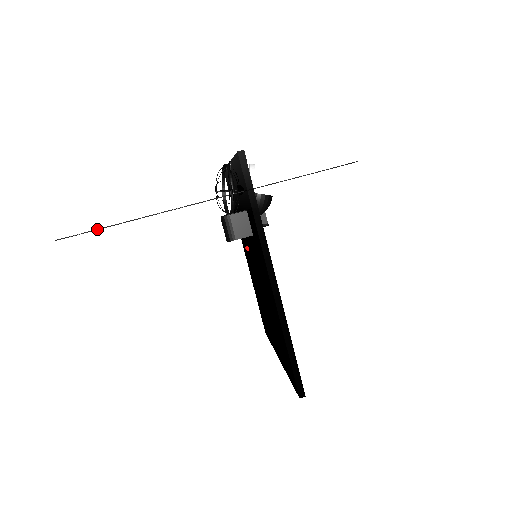
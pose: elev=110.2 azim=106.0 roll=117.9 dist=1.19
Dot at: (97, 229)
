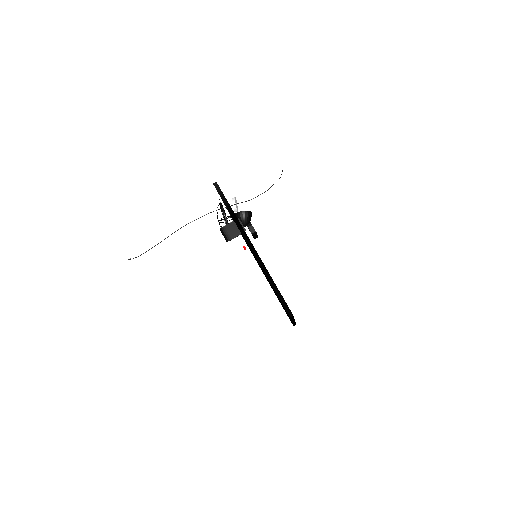
Dot at: occluded
